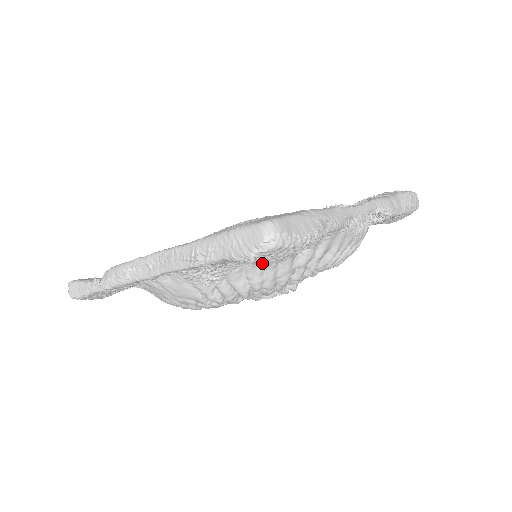
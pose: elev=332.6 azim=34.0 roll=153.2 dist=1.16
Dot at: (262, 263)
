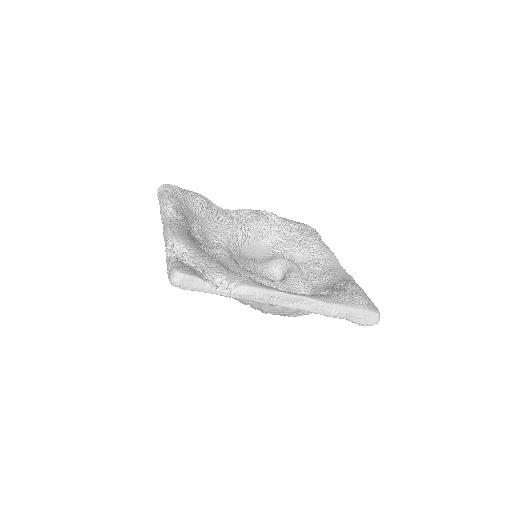
Dot at: occluded
